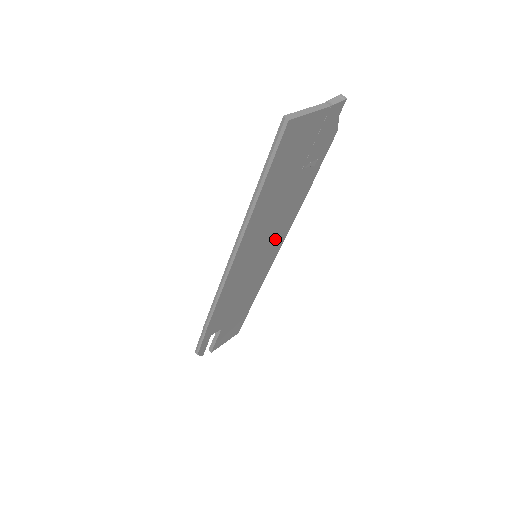
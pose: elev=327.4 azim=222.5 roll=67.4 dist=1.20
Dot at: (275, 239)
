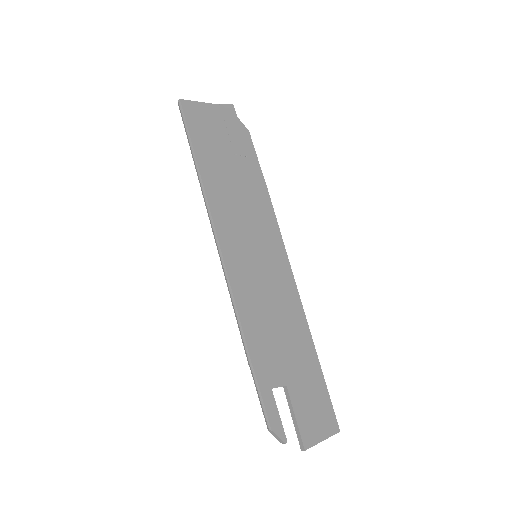
Dot at: (267, 238)
